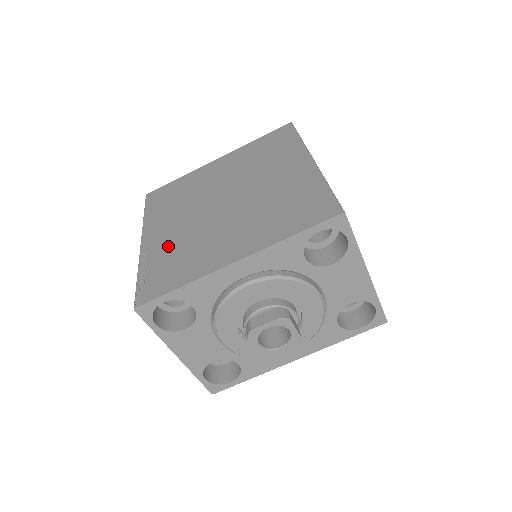
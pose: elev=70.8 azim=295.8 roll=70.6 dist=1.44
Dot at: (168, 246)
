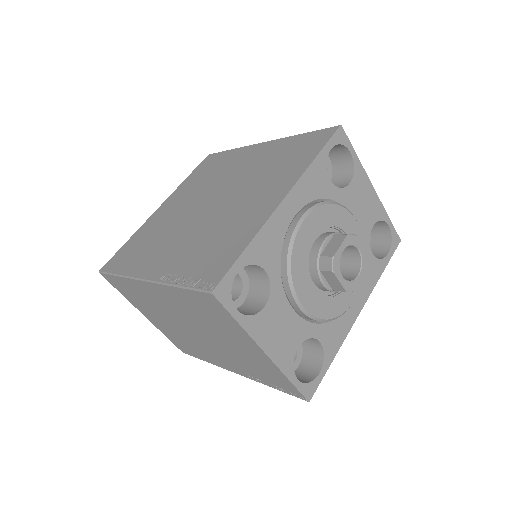
Dot at: (187, 253)
